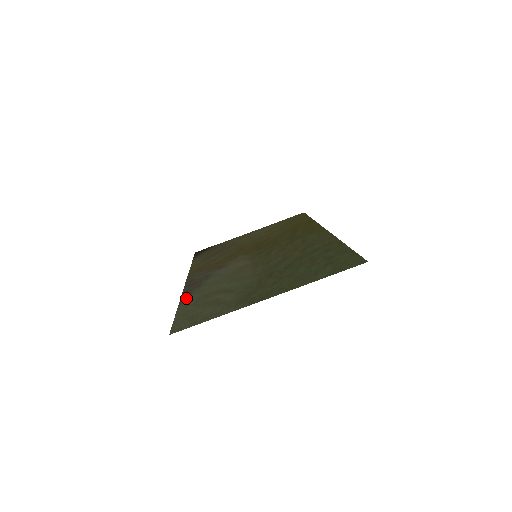
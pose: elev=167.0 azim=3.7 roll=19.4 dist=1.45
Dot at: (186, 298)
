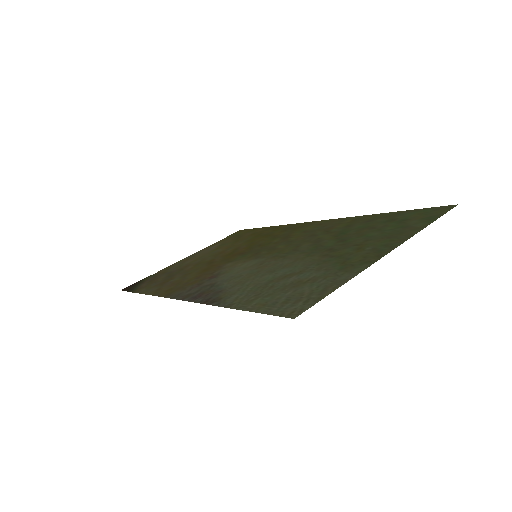
Dot at: (225, 301)
